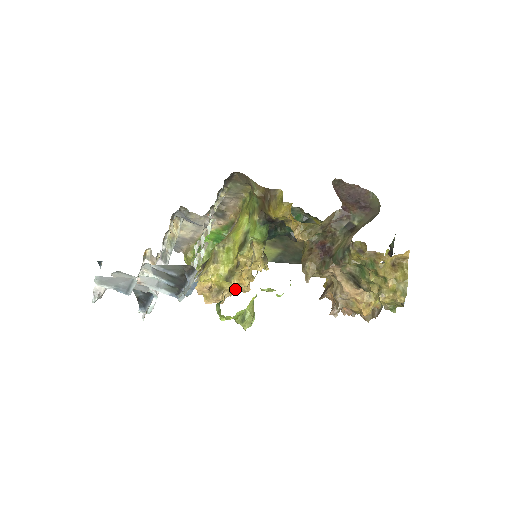
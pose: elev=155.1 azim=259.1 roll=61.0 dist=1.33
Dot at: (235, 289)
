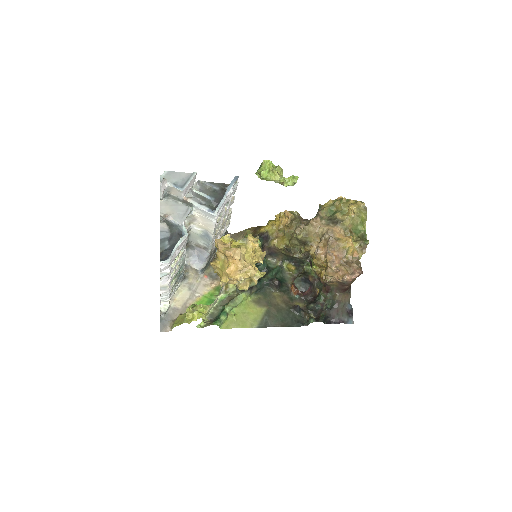
Dot at: (246, 263)
